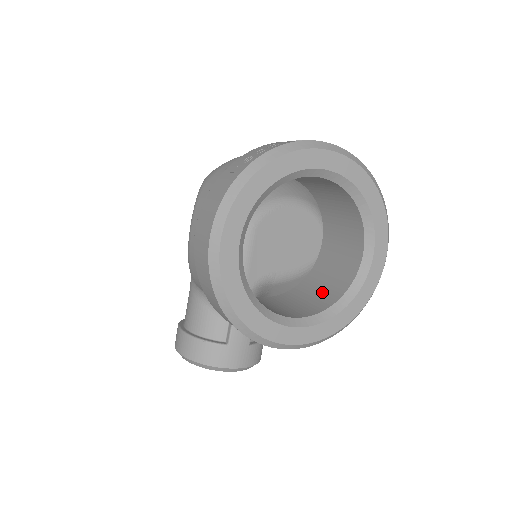
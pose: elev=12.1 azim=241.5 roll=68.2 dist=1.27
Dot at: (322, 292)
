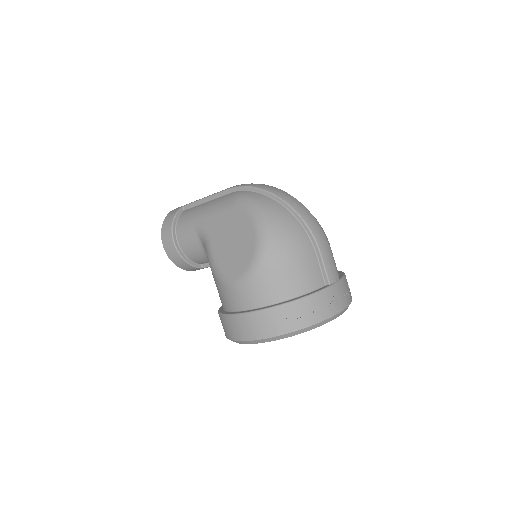
Dot at: occluded
